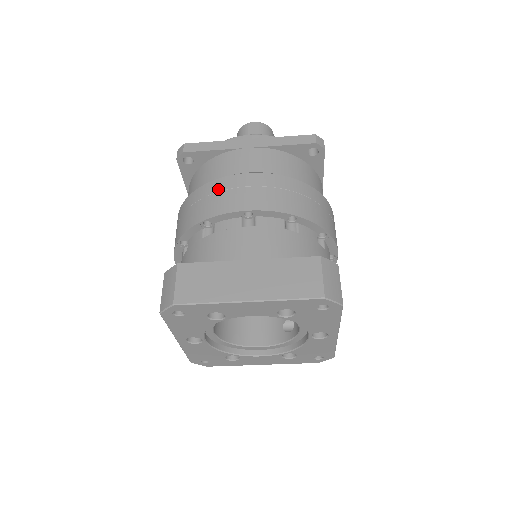
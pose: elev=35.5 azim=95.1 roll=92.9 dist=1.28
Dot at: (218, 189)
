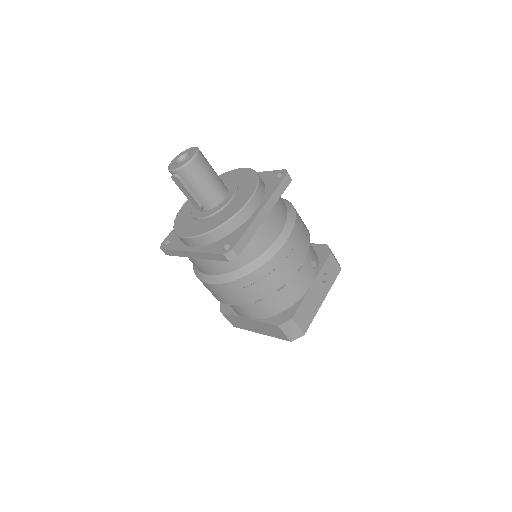
Dot at: (204, 285)
